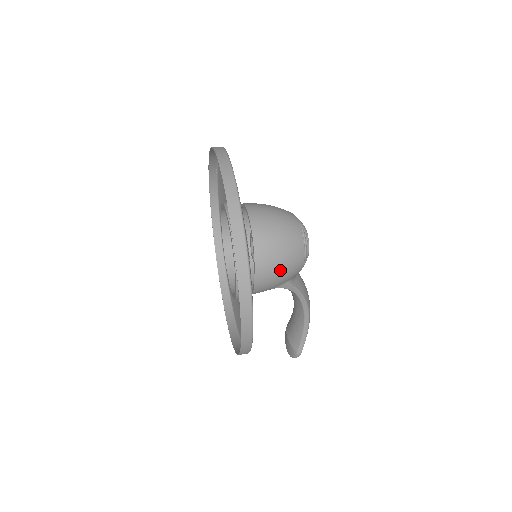
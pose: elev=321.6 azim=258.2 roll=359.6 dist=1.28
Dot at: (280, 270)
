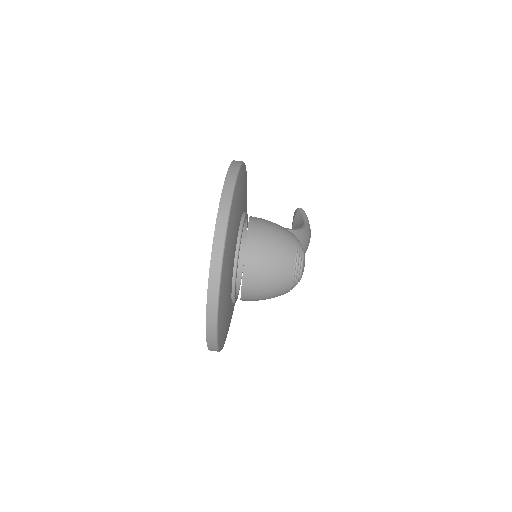
Dot at: occluded
